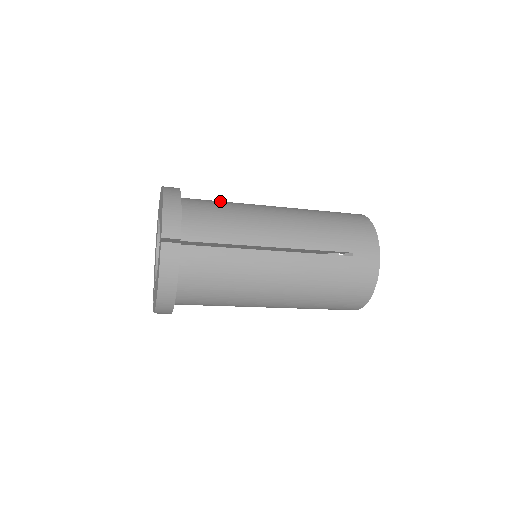
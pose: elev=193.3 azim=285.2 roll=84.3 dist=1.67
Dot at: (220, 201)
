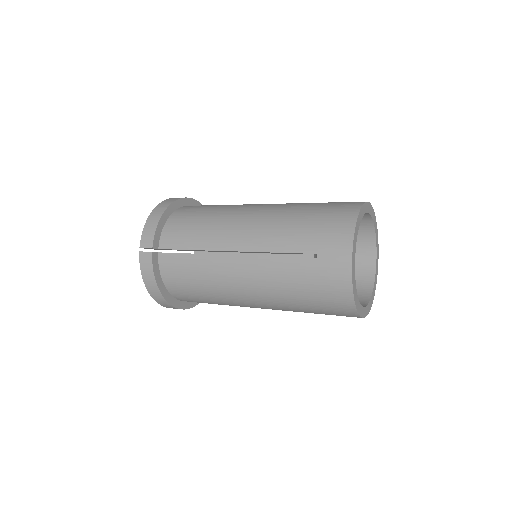
Dot at: (214, 206)
